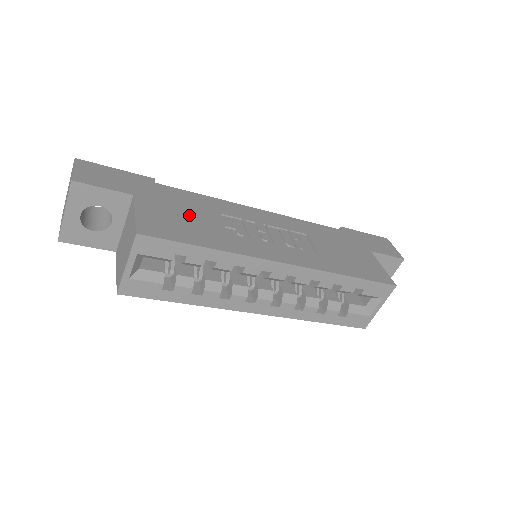
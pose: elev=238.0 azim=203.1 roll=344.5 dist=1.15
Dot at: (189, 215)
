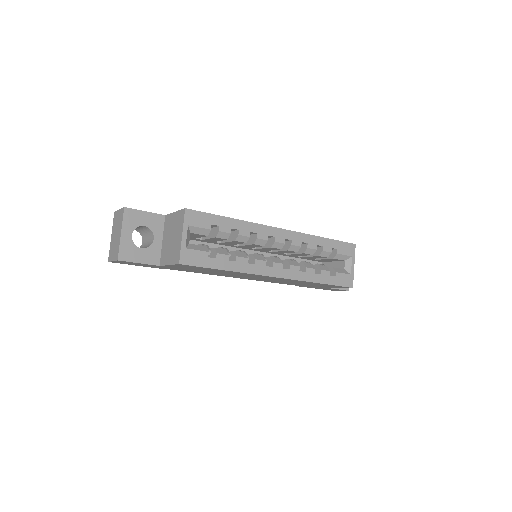
Dot at: occluded
